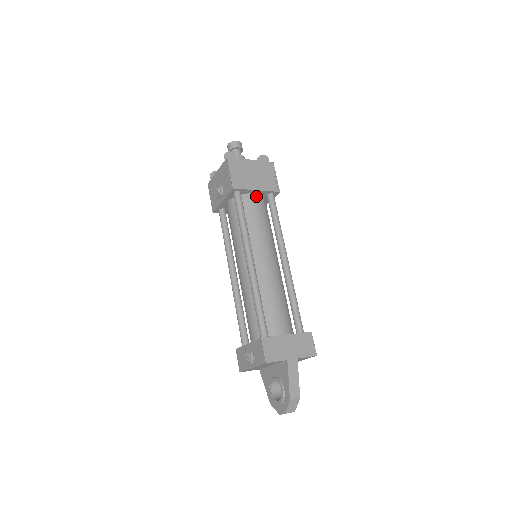
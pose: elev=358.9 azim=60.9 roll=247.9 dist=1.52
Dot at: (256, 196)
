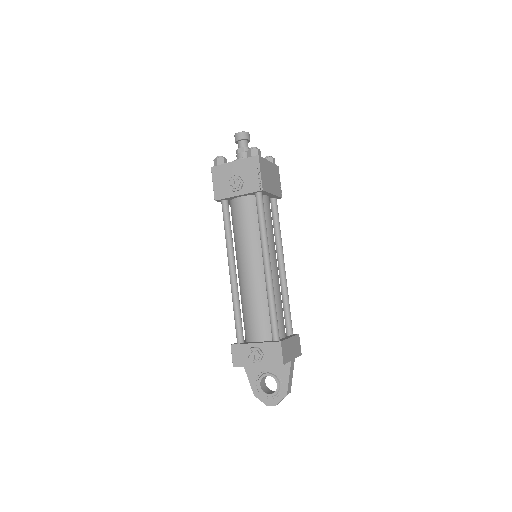
Dot at: (268, 199)
